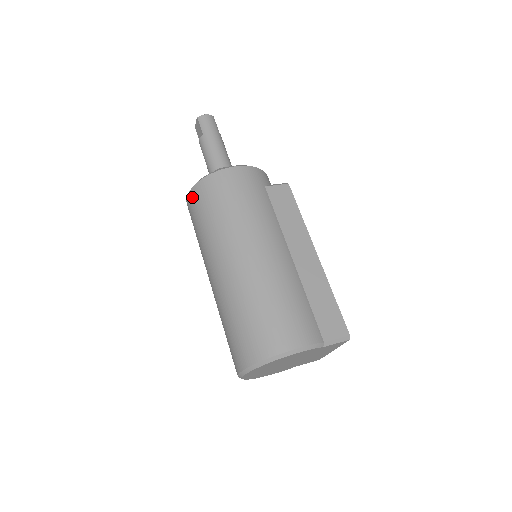
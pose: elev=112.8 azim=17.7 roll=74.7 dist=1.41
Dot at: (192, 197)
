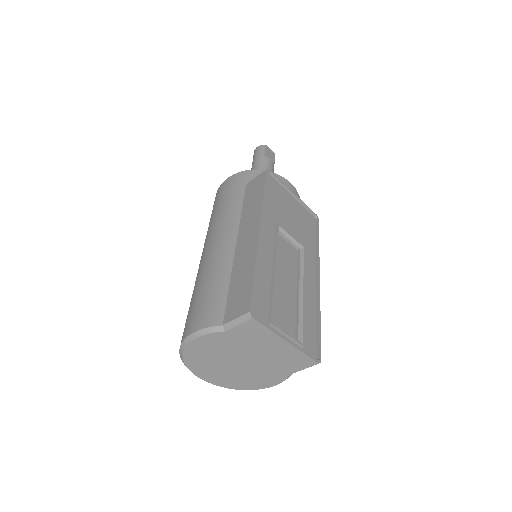
Dot at: occluded
